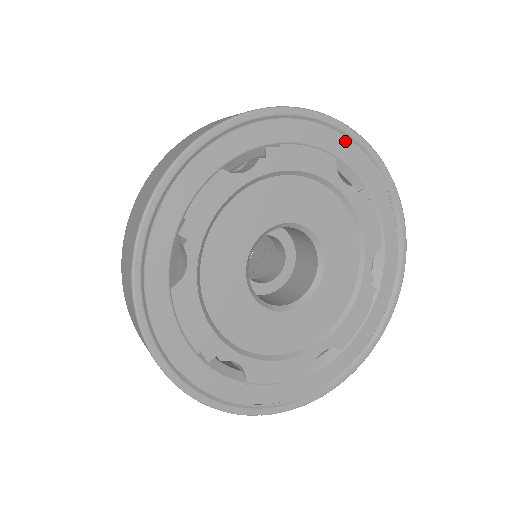
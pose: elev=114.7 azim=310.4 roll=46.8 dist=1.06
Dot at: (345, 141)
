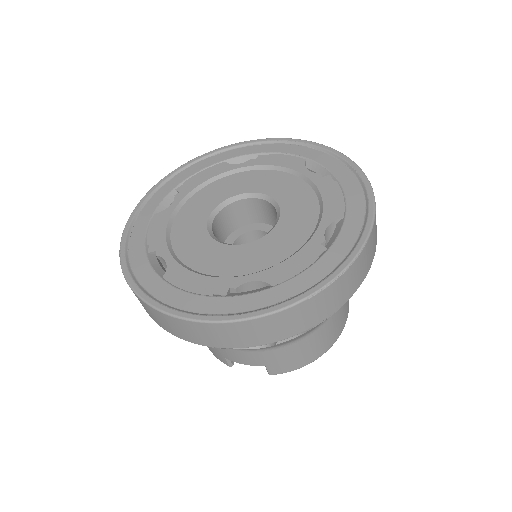
Dot at: (223, 154)
